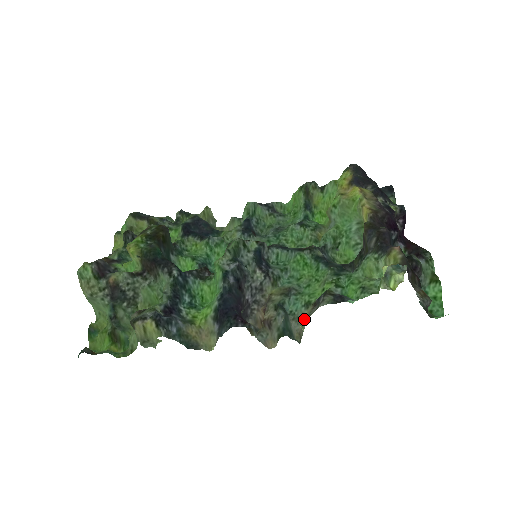
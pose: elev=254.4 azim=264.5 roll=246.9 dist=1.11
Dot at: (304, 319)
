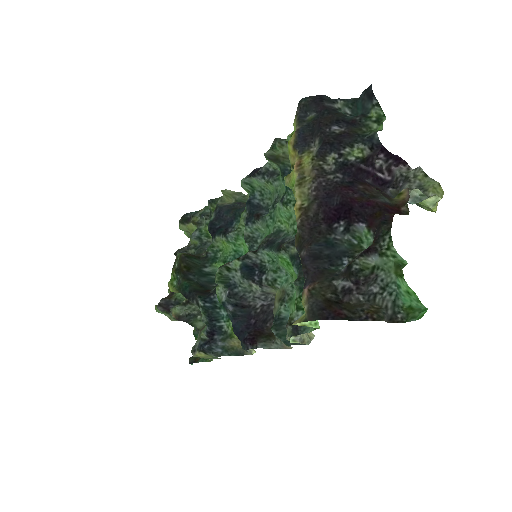
Dot at: (288, 339)
